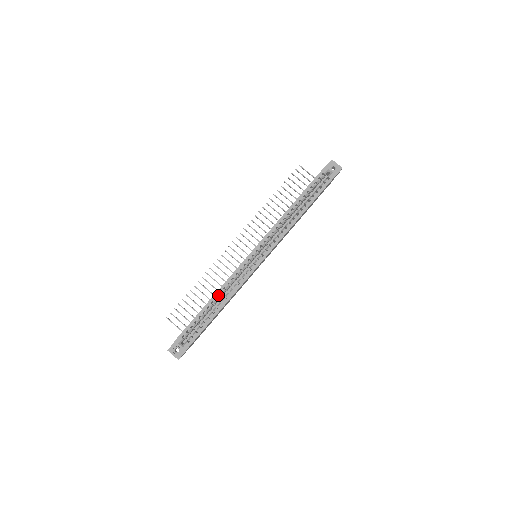
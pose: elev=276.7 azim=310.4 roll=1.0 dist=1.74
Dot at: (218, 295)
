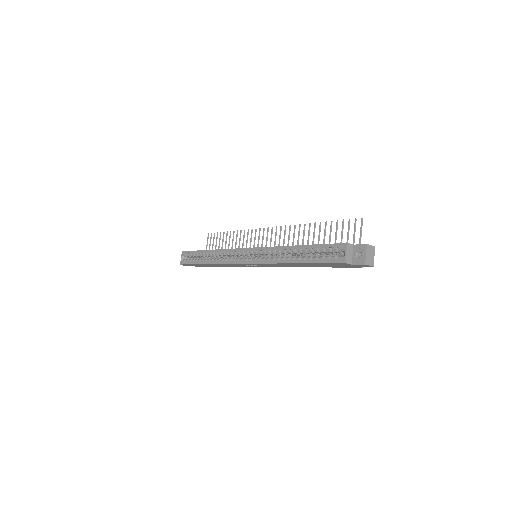
Dot at: (212, 253)
